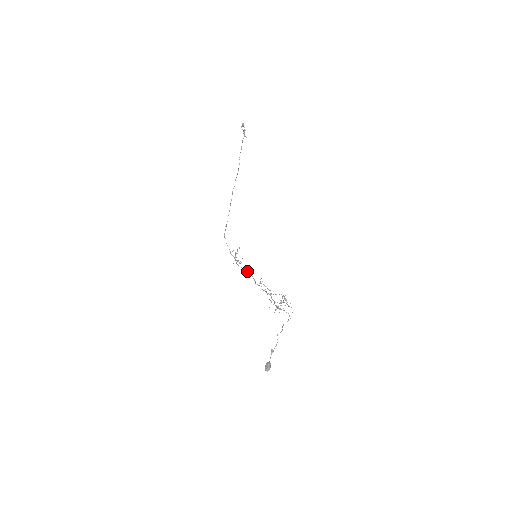
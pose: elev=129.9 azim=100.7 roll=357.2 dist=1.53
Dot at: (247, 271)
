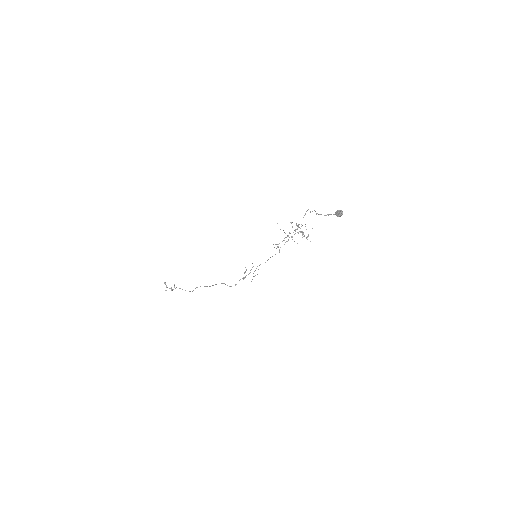
Dot at: occluded
